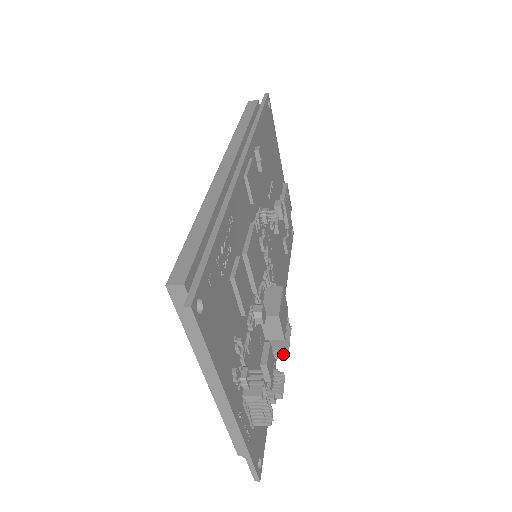
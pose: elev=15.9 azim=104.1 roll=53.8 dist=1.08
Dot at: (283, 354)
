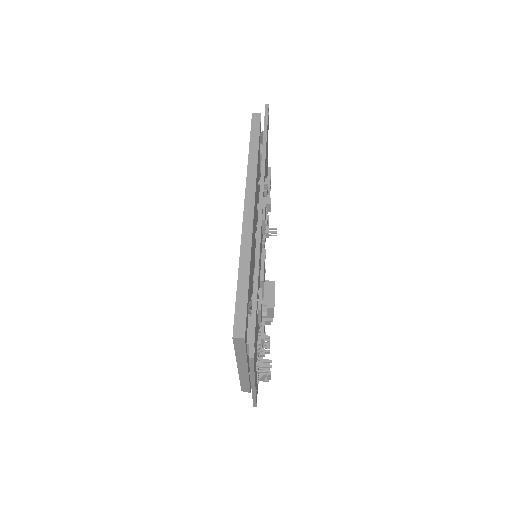
Dot at: (270, 323)
